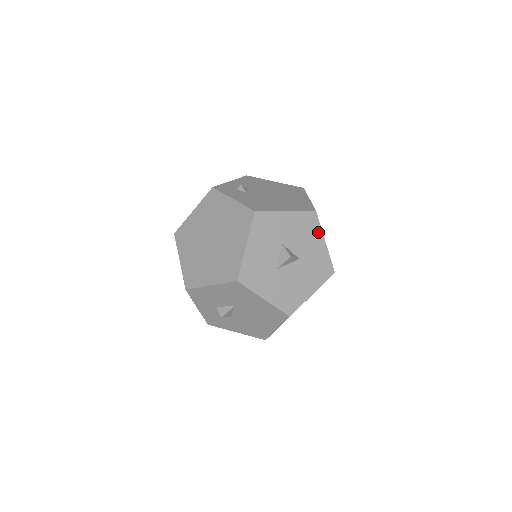
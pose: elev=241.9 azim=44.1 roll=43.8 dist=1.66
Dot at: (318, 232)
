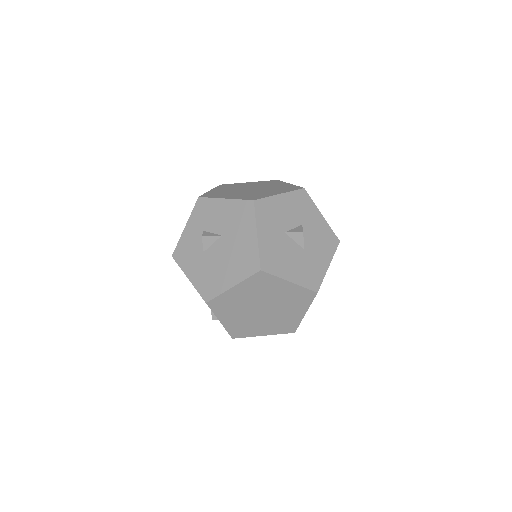
Dot at: (330, 254)
